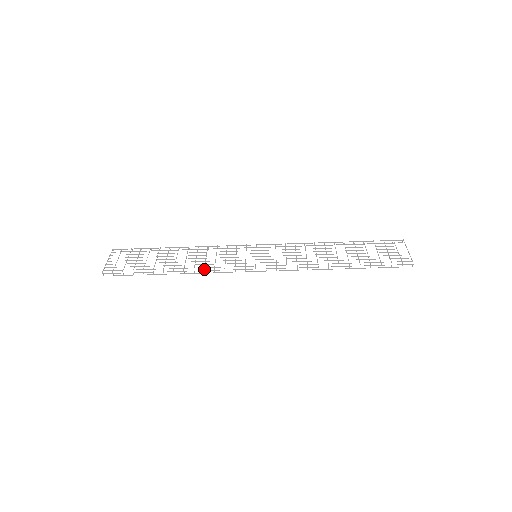
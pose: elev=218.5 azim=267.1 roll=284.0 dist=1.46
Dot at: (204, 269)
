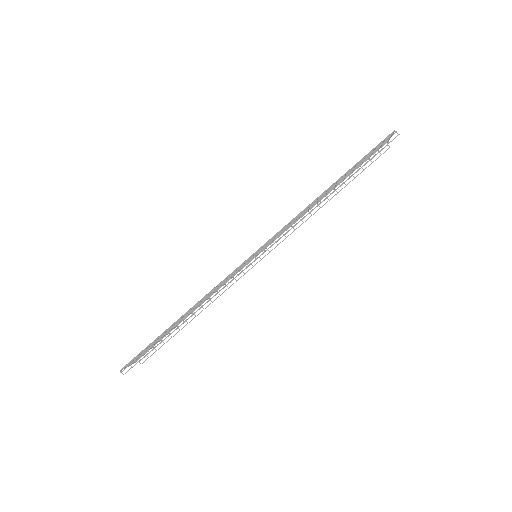
Dot at: occluded
